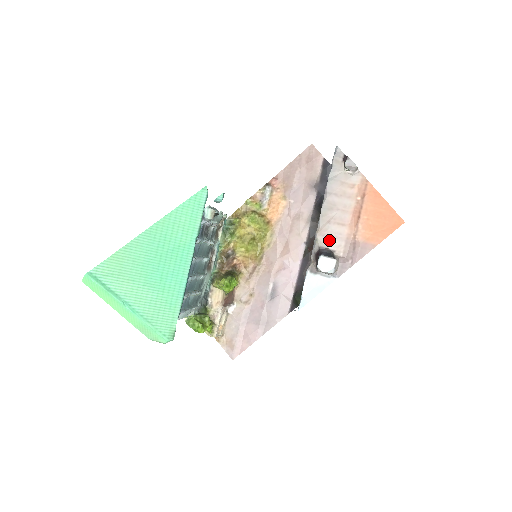
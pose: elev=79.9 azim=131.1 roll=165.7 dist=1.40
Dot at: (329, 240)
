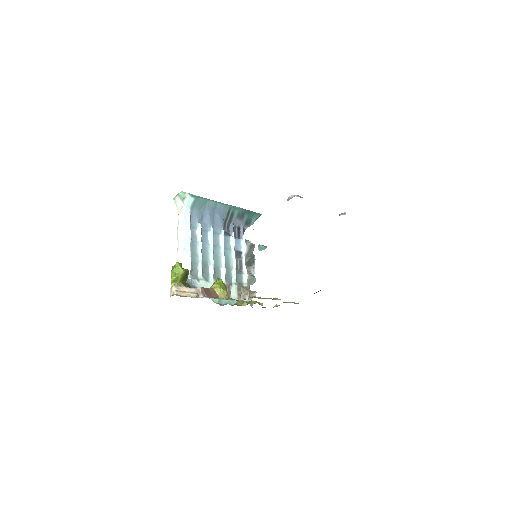
Dot at: occluded
